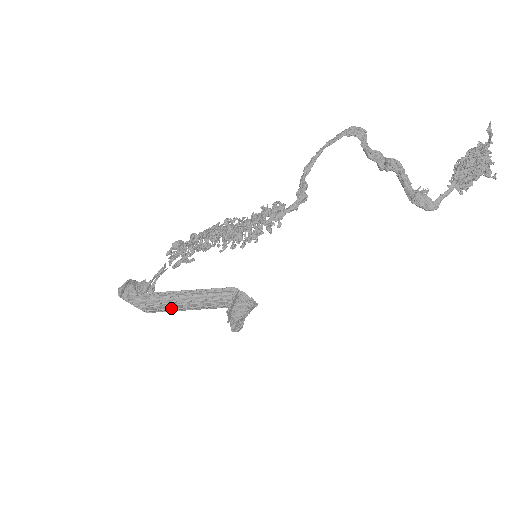
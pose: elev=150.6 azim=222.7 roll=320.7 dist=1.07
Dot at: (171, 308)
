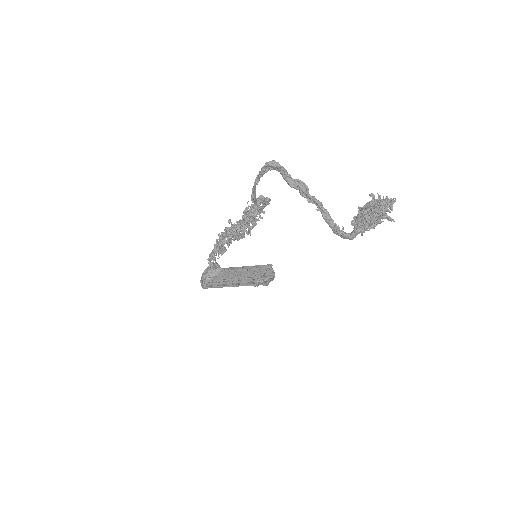
Dot at: occluded
